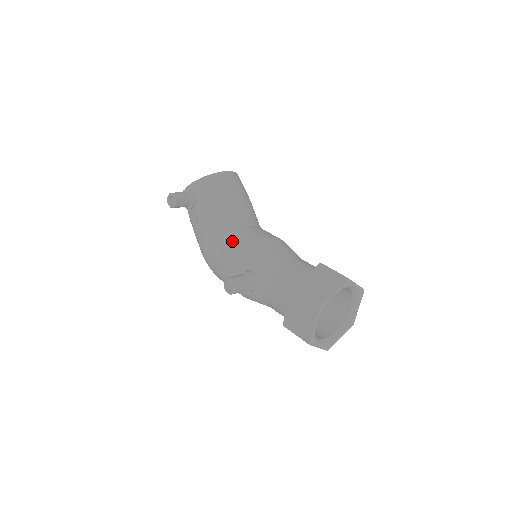
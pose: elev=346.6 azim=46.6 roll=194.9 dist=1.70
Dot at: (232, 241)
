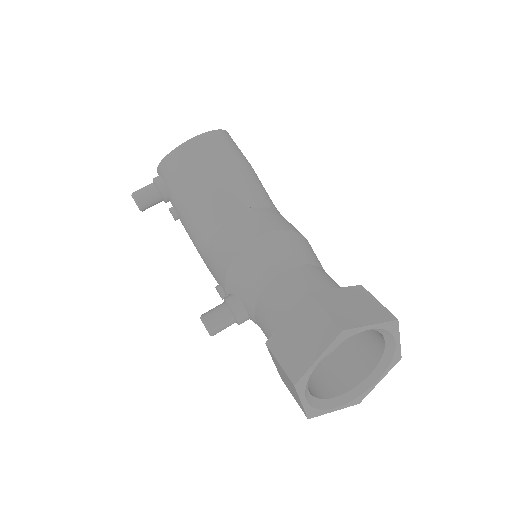
Dot at: (213, 247)
